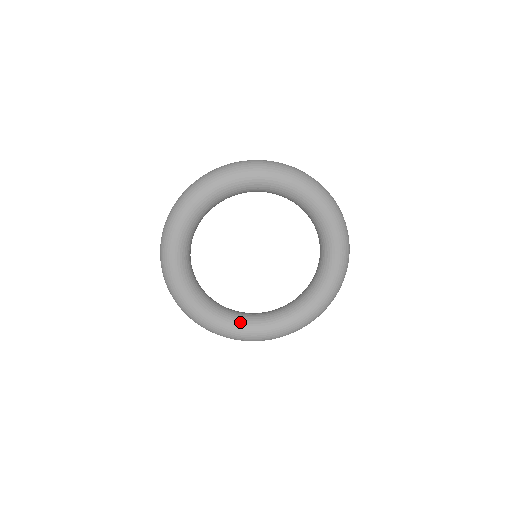
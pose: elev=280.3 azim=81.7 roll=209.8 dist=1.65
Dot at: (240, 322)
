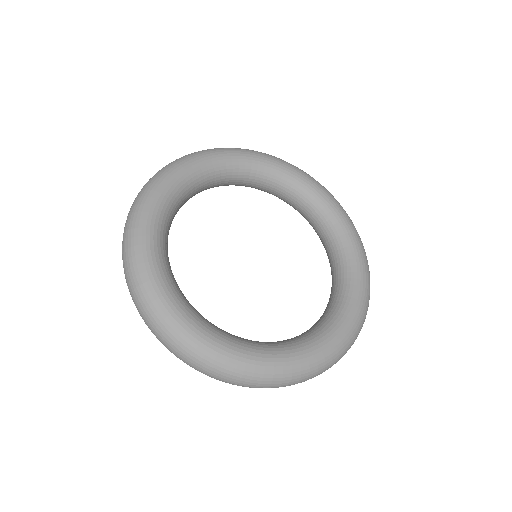
Dot at: (318, 332)
